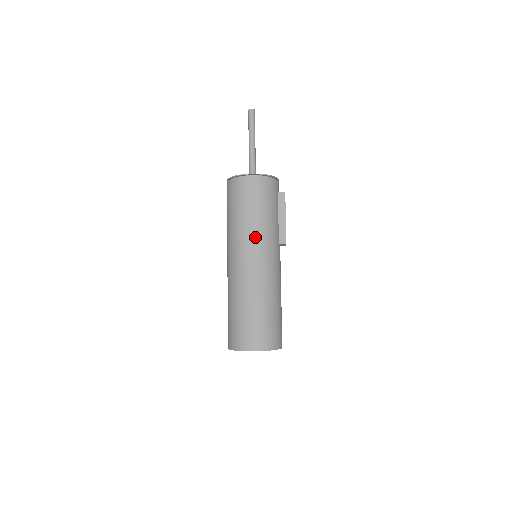
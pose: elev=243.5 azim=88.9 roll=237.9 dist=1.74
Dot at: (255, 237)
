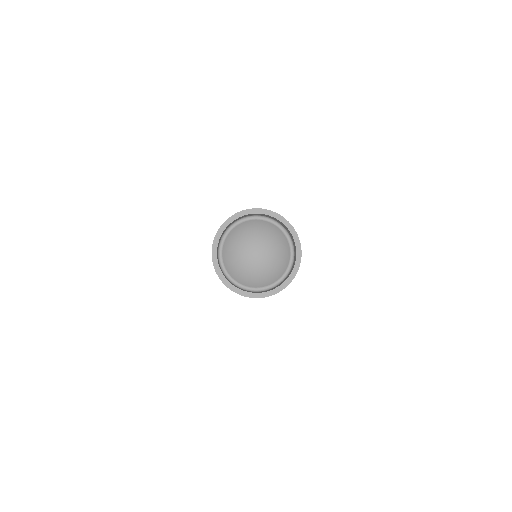
Dot at: occluded
